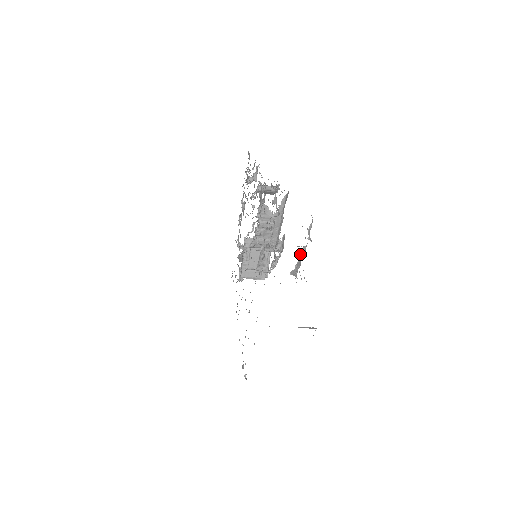
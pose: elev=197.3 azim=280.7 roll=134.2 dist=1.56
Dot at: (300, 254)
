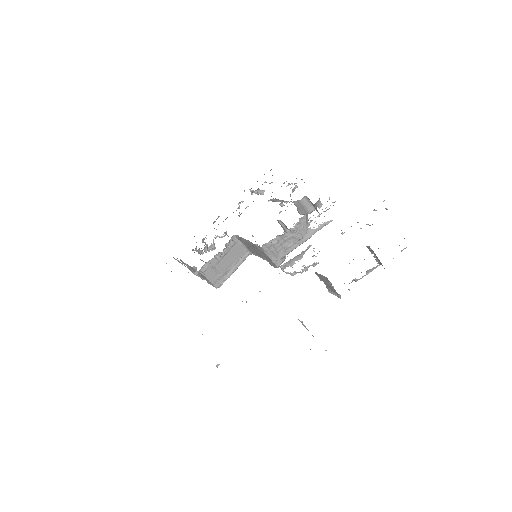
Dot at: (370, 269)
